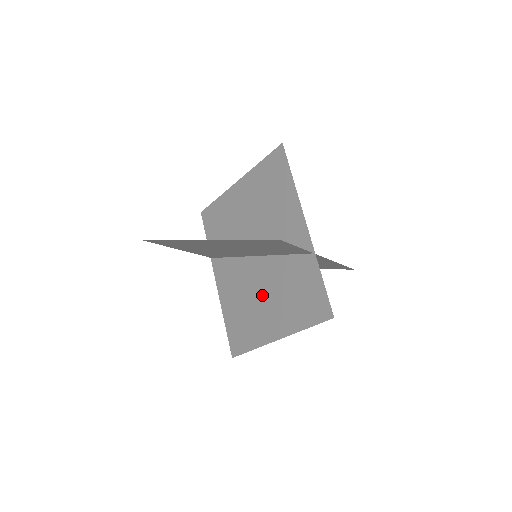
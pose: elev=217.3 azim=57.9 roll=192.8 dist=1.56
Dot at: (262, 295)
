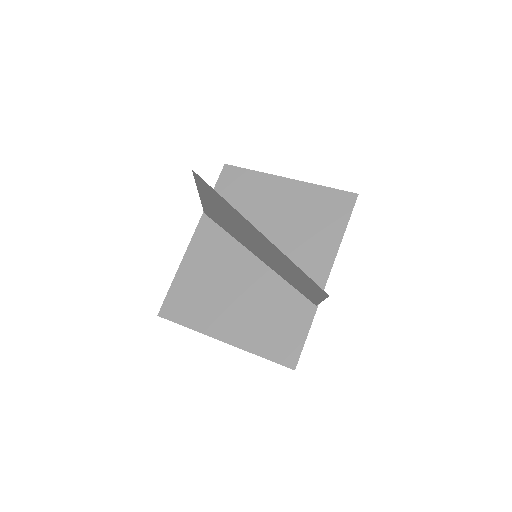
Dot at: occluded
